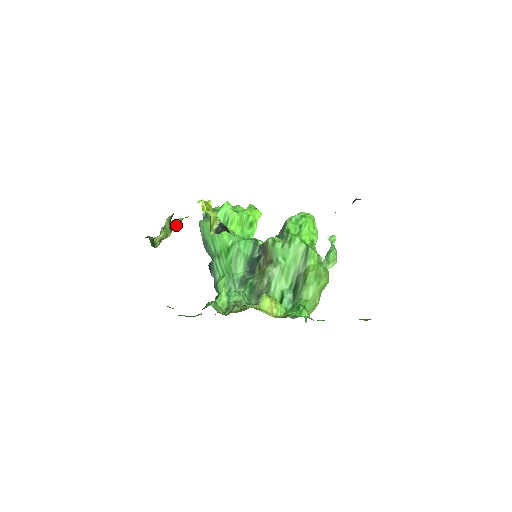
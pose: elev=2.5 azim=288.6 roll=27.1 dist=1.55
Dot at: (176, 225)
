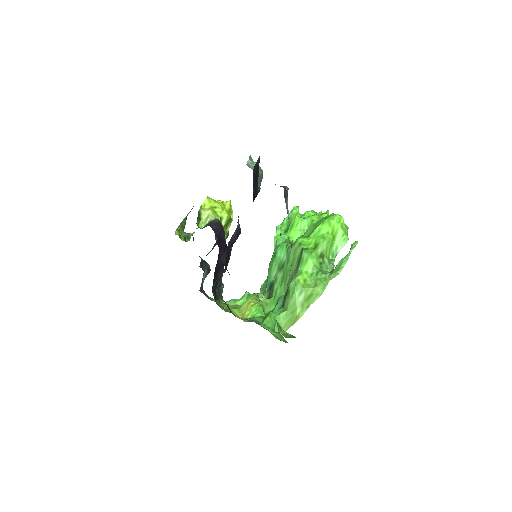
Dot at: occluded
